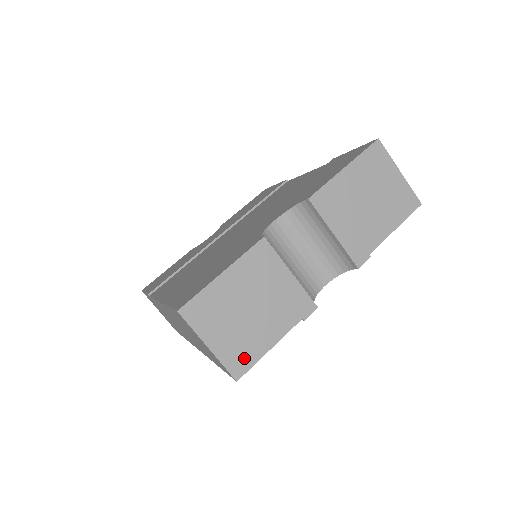
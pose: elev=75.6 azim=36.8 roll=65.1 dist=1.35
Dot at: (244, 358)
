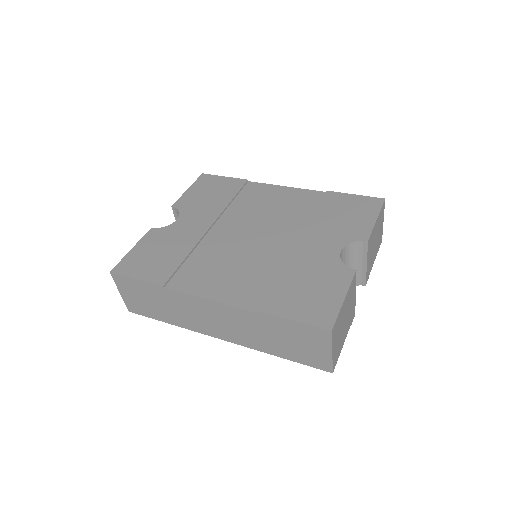
Dot at: (337, 356)
